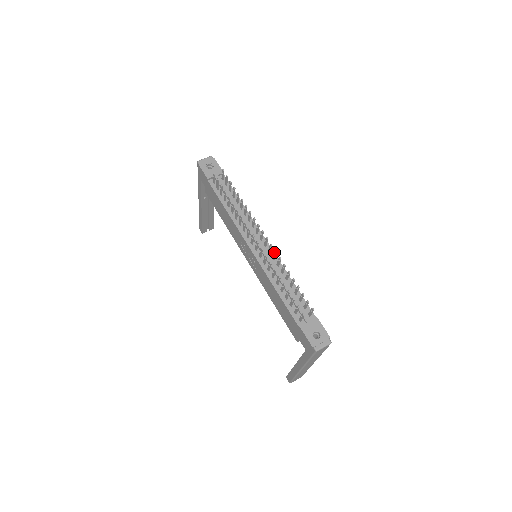
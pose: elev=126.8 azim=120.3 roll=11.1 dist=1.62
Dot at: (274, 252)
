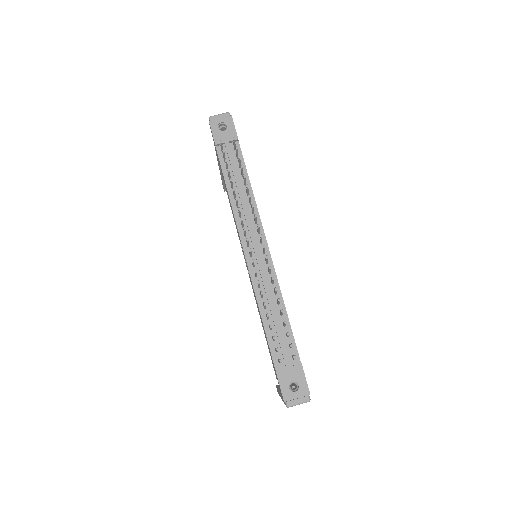
Dot at: (269, 267)
